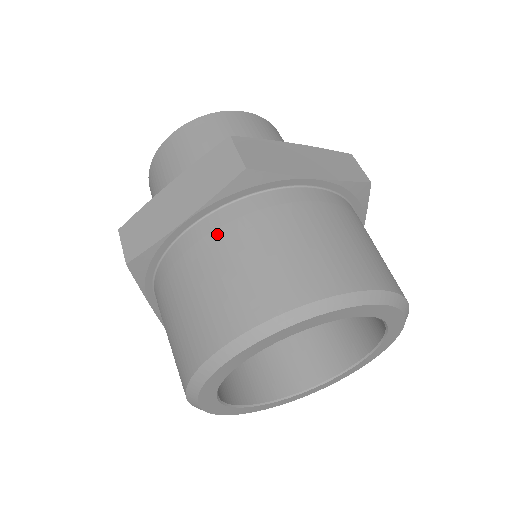
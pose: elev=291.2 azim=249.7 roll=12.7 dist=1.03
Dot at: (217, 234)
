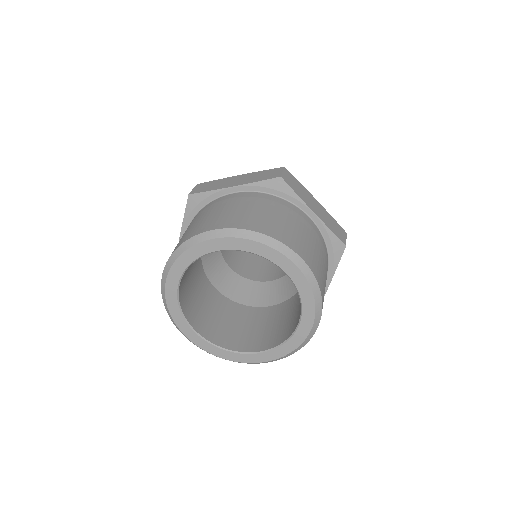
Dot at: (245, 198)
